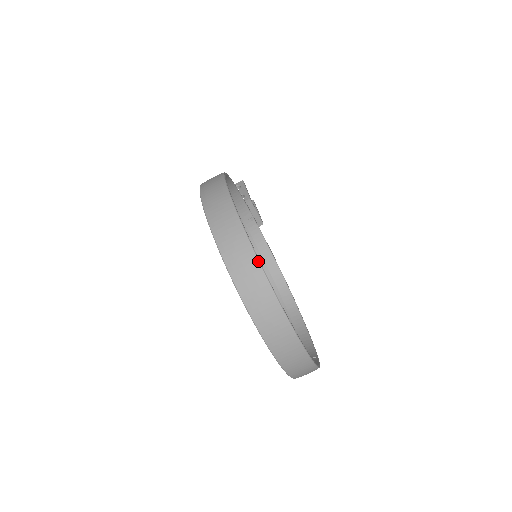
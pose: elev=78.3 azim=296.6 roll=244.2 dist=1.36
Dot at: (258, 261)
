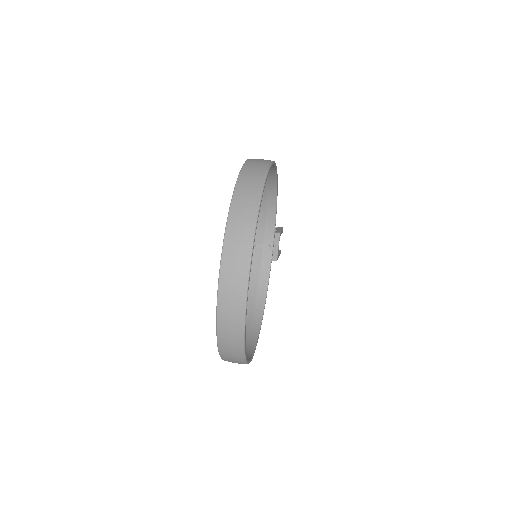
Dot at: (261, 196)
